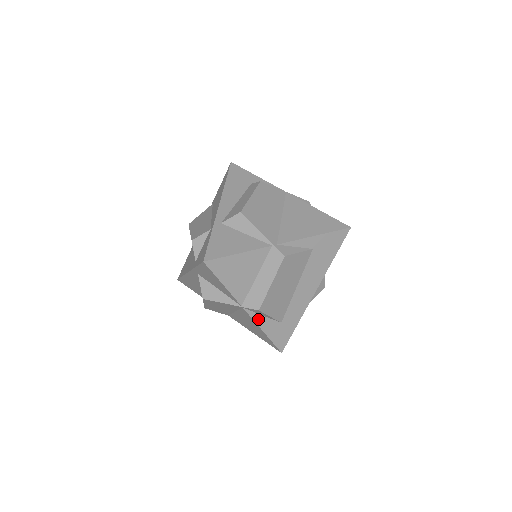
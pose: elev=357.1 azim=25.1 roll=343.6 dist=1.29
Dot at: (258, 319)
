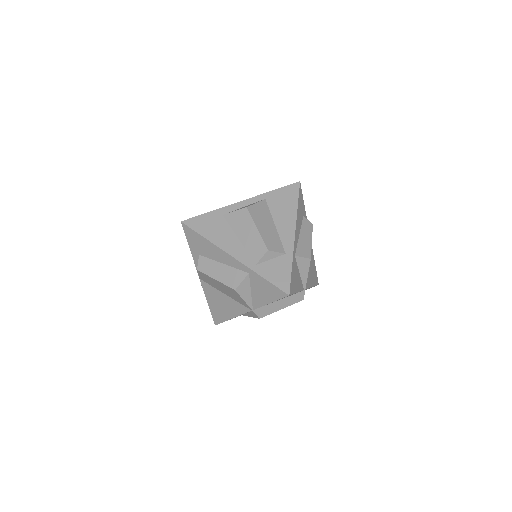
Dot at: occluded
